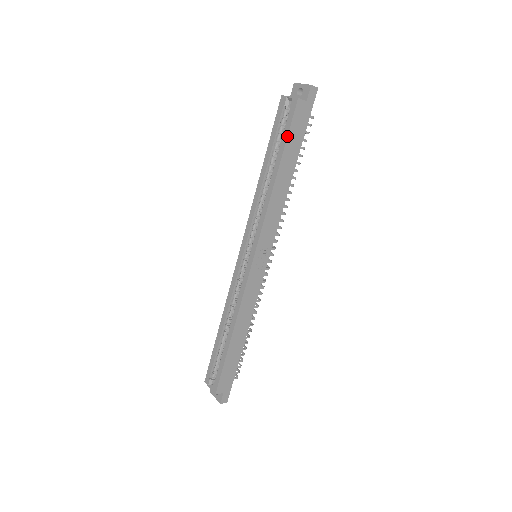
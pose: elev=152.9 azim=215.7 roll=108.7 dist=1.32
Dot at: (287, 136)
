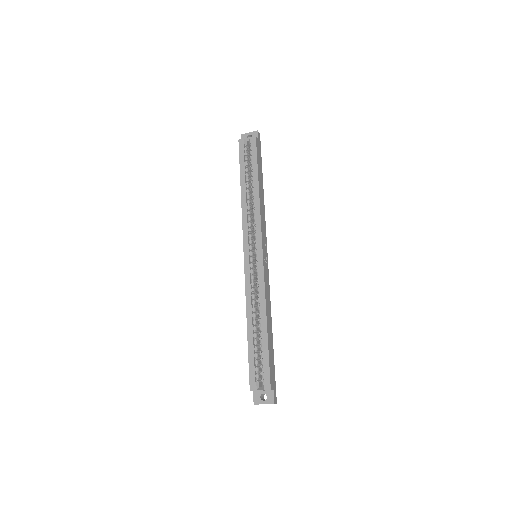
Dot at: (257, 159)
